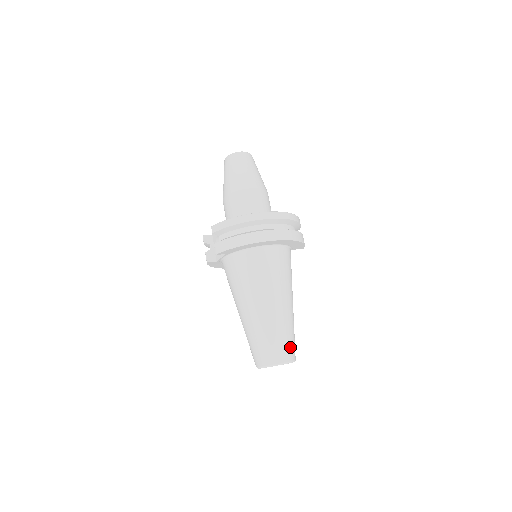
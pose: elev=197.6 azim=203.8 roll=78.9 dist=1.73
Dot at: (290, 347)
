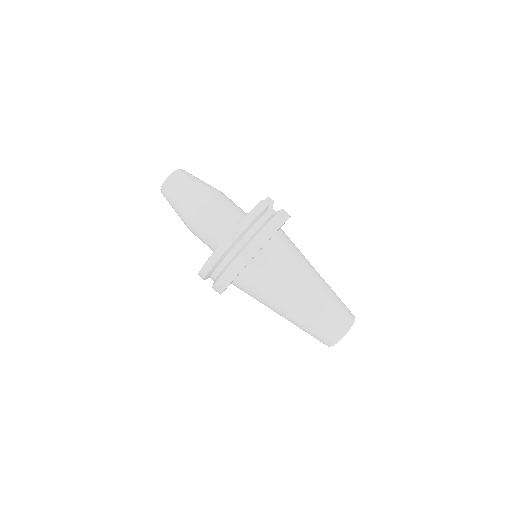
Dot at: (335, 324)
